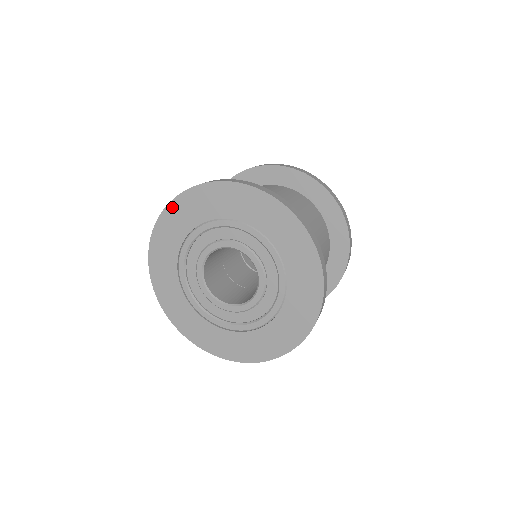
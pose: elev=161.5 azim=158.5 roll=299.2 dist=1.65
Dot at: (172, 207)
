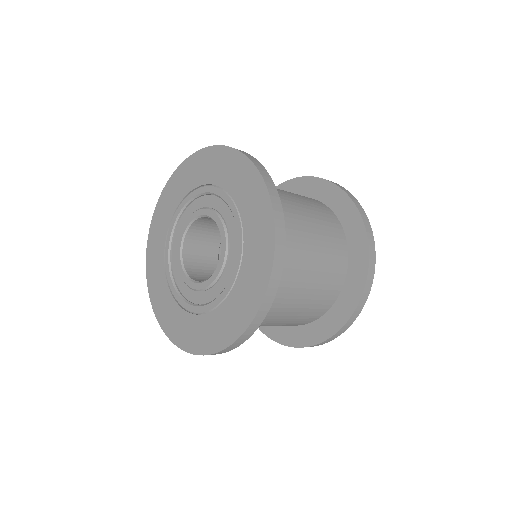
Dot at: (149, 251)
